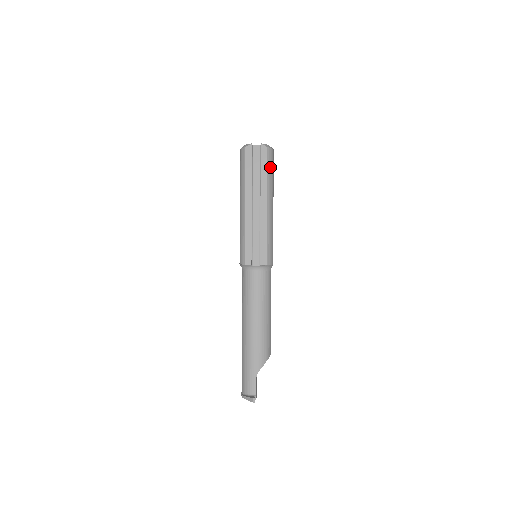
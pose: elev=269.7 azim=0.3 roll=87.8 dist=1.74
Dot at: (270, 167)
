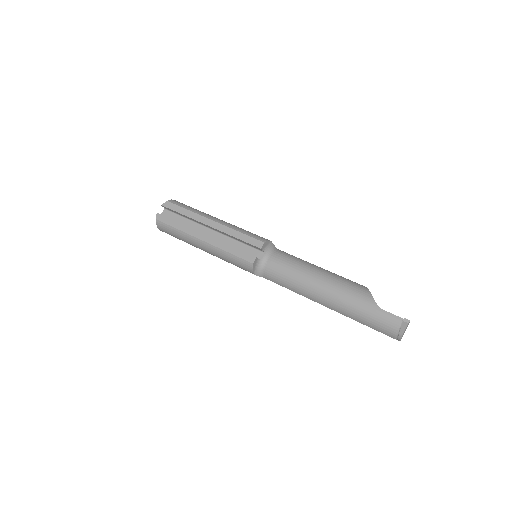
Dot at: (184, 206)
